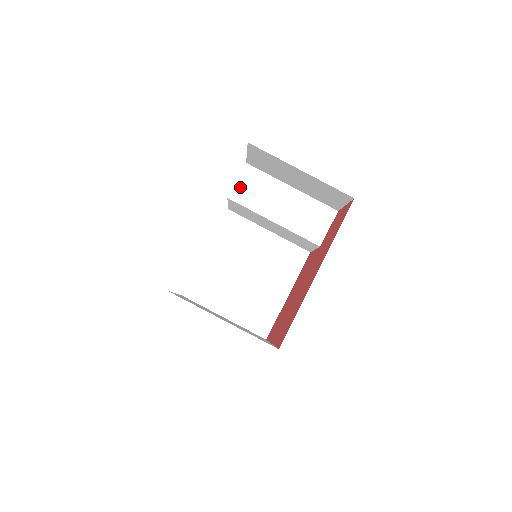
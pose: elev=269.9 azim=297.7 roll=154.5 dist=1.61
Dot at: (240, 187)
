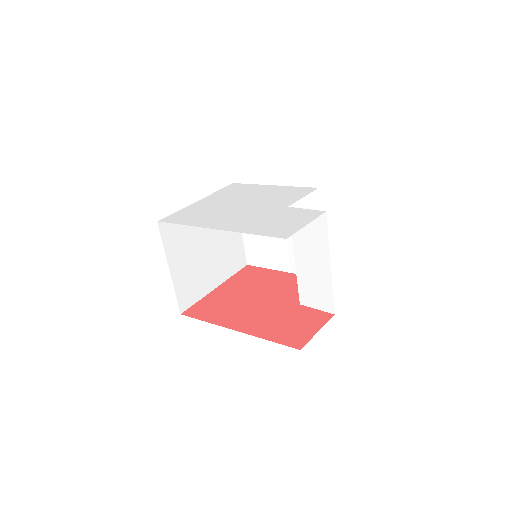
Dot at: occluded
